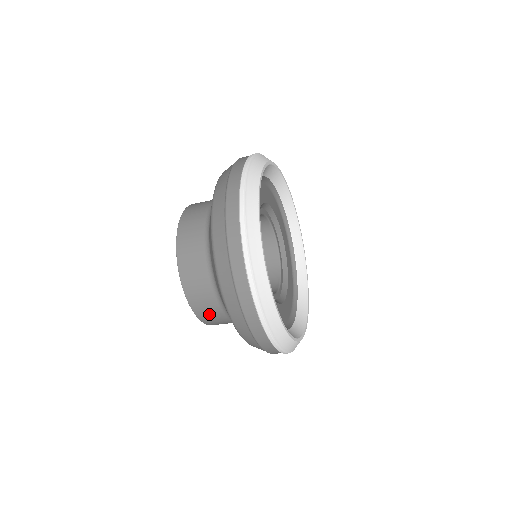
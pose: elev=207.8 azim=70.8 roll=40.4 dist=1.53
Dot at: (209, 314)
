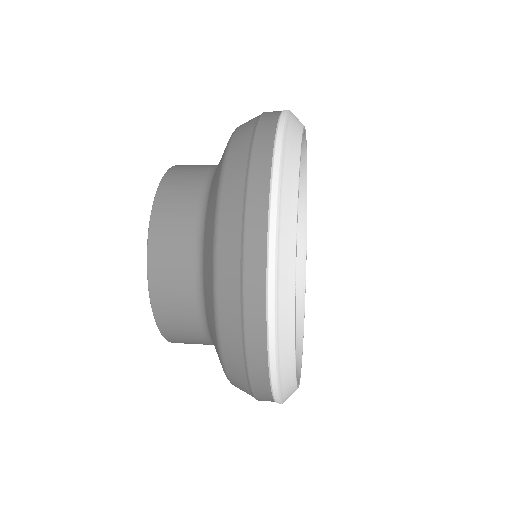
Dot at: occluded
